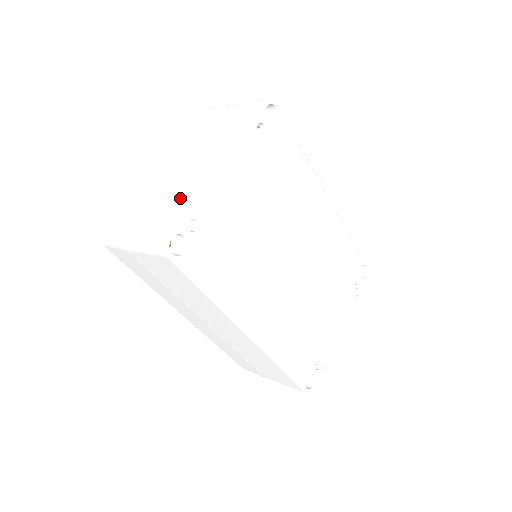
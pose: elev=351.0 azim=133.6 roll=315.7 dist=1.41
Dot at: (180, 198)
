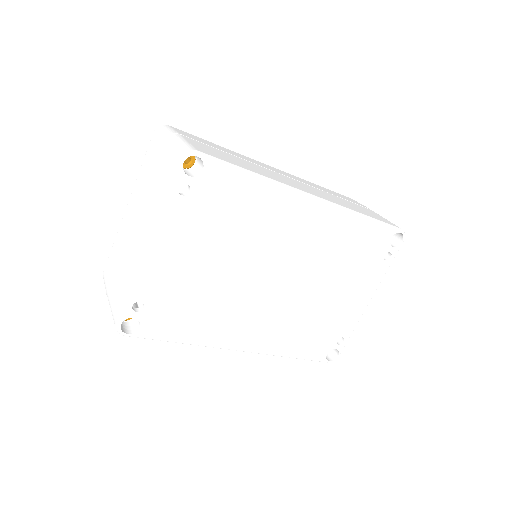
Dot at: (126, 278)
